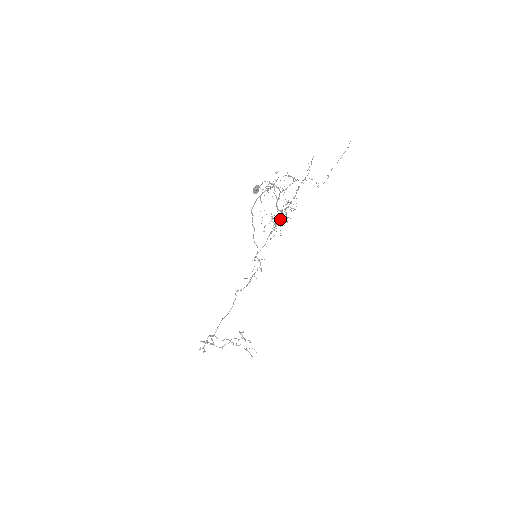
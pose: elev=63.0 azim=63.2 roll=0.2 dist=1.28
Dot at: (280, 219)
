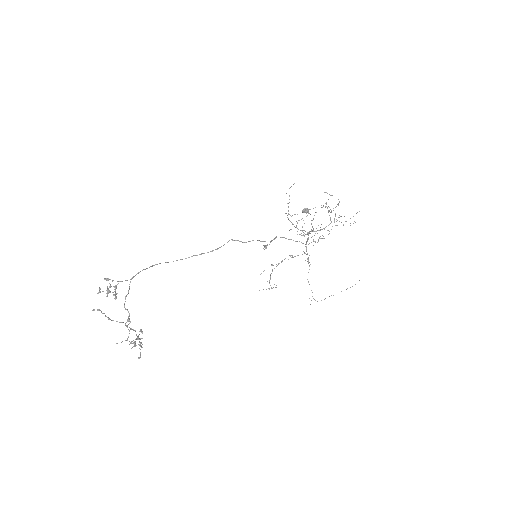
Dot at: (311, 231)
